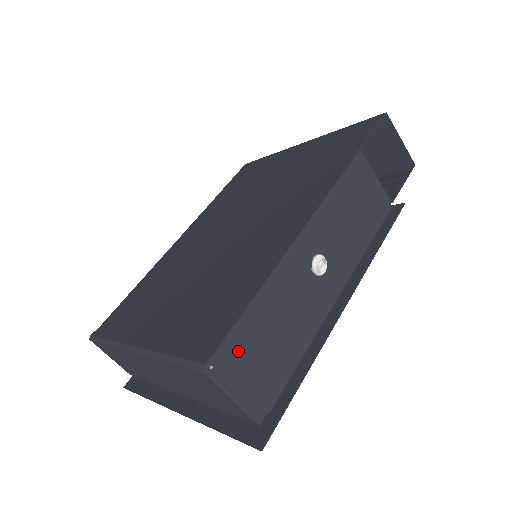
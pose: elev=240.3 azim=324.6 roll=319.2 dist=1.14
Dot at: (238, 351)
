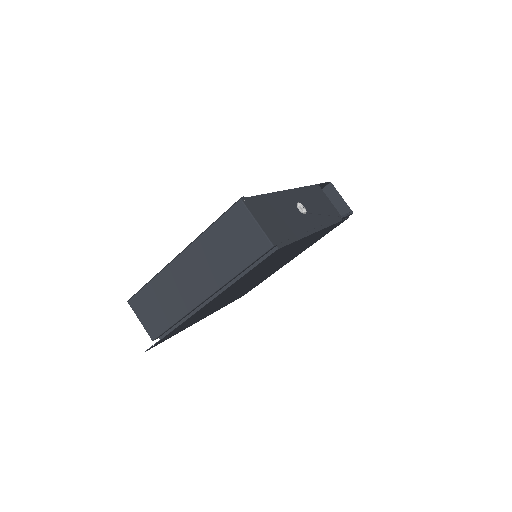
Dot at: (259, 207)
